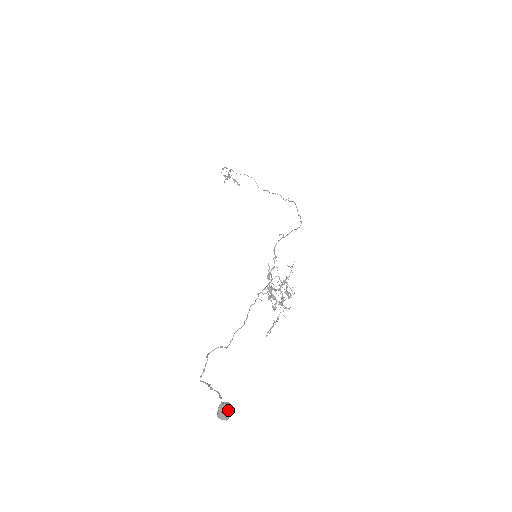
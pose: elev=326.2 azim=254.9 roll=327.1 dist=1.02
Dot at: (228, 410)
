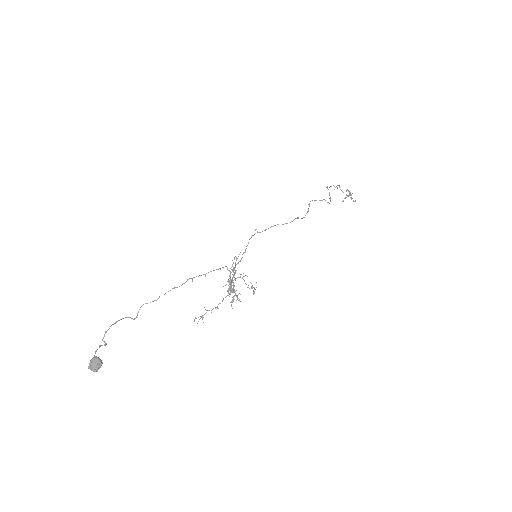
Dot at: (95, 363)
